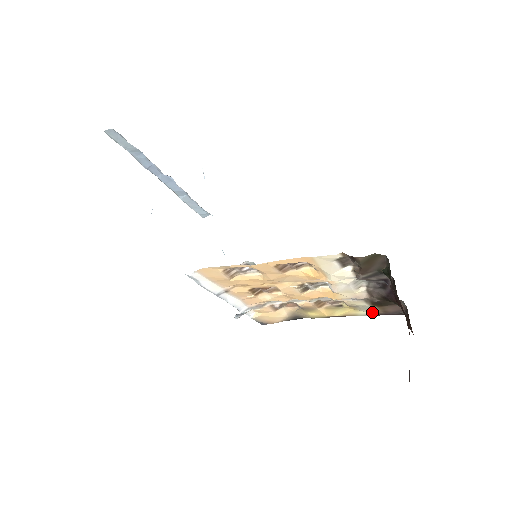
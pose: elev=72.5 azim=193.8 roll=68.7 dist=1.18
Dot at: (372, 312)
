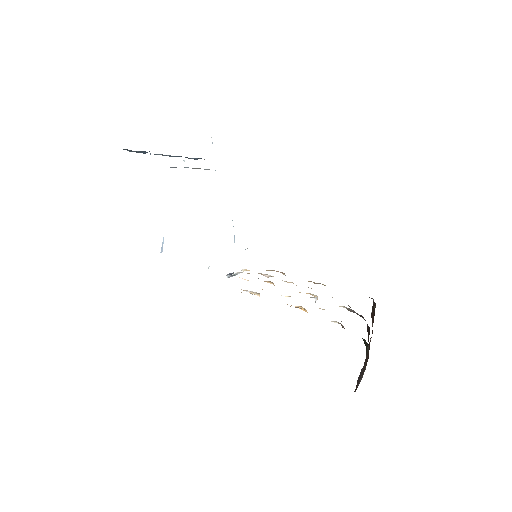
Dot at: occluded
